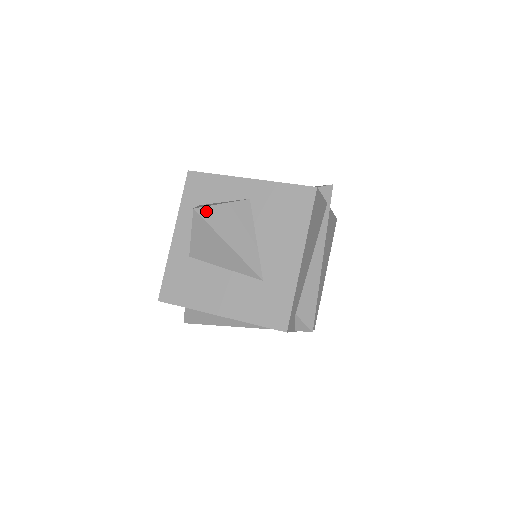
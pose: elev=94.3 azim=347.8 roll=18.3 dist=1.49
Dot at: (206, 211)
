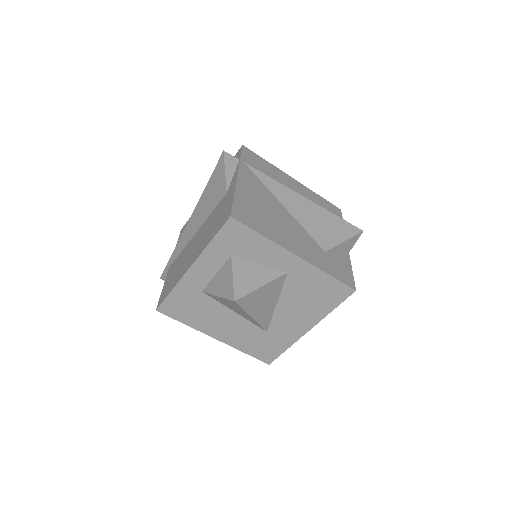
Dot at: (245, 299)
